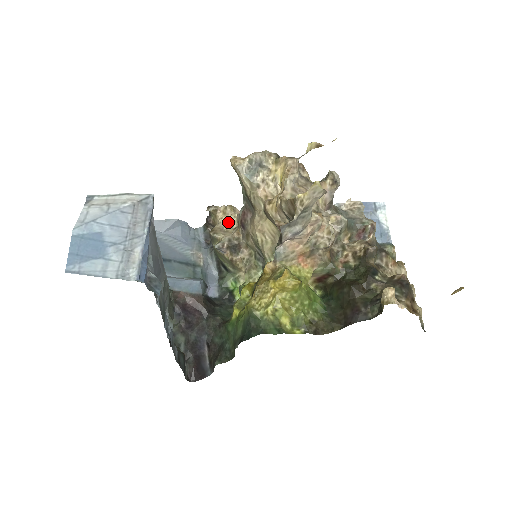
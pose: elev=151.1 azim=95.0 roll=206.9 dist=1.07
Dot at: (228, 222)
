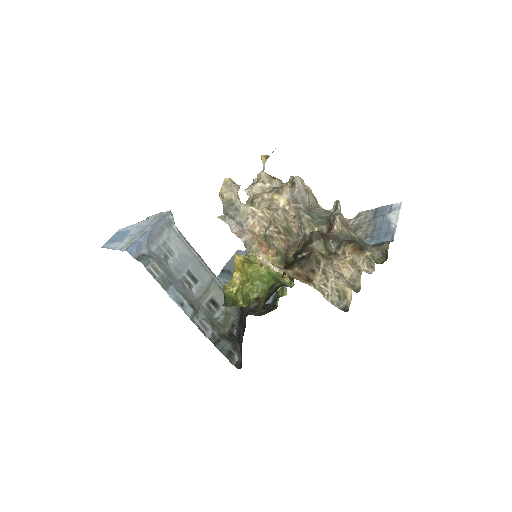
Dot at: occluded
